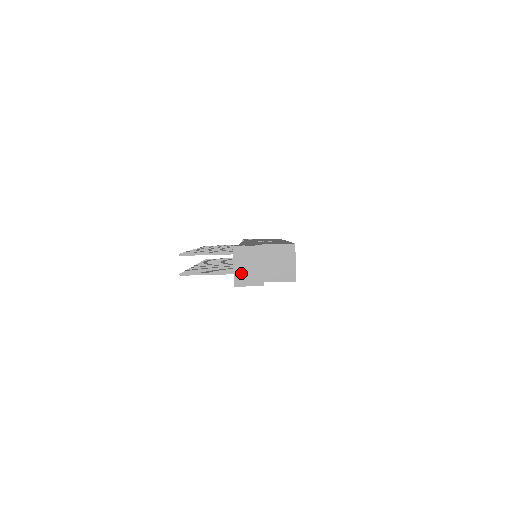
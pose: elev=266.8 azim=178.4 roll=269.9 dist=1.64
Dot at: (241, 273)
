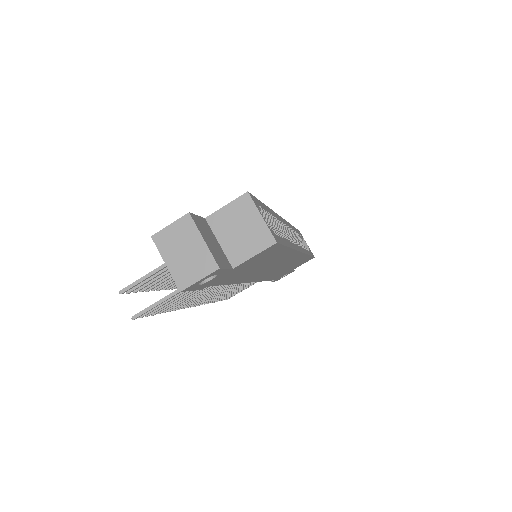
Dot at: (180, 267)
